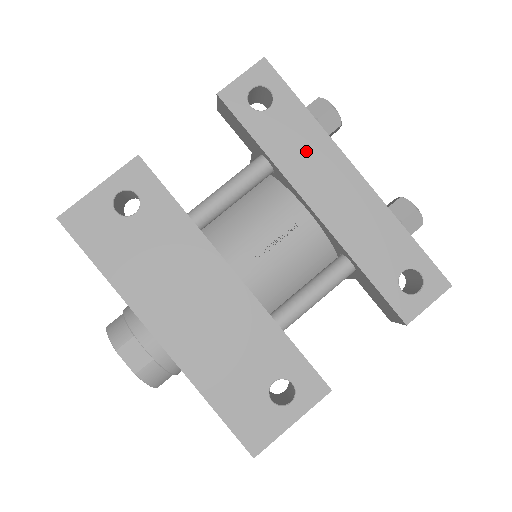
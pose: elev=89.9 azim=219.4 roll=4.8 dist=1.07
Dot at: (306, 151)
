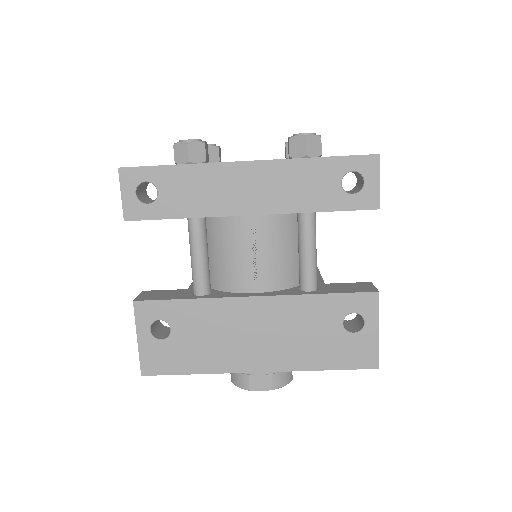
Dot at: (206, 188)
